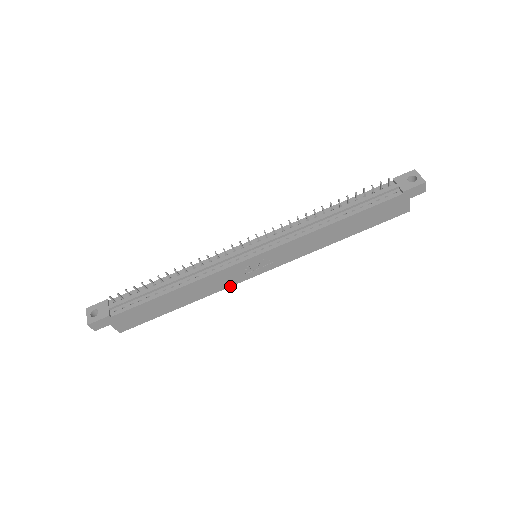
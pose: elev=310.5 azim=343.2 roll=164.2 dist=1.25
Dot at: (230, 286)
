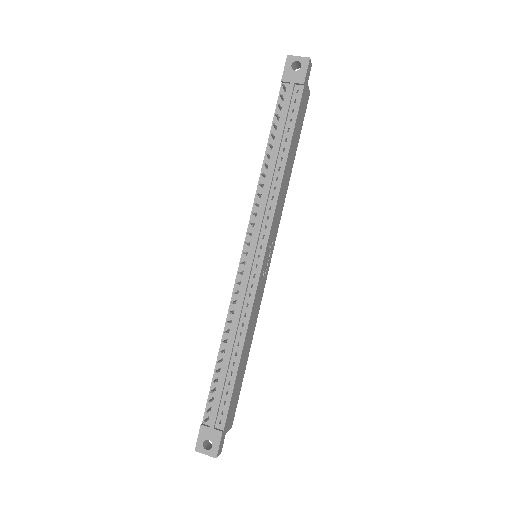
Dot at: occluded
